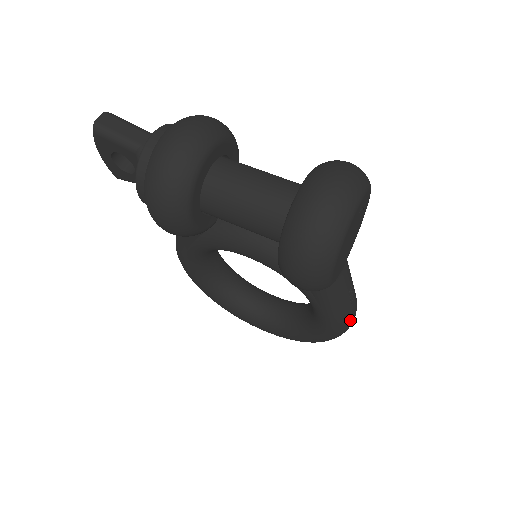
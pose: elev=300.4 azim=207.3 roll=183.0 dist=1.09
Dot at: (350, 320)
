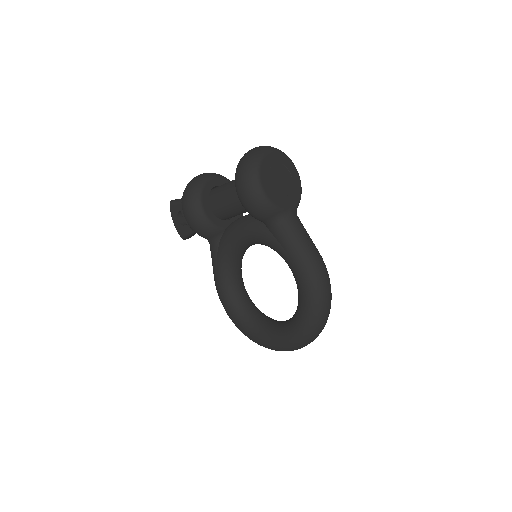
Dot at: (317, 268)
